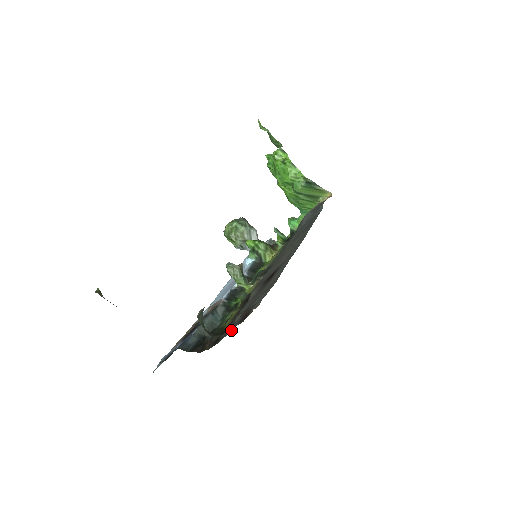
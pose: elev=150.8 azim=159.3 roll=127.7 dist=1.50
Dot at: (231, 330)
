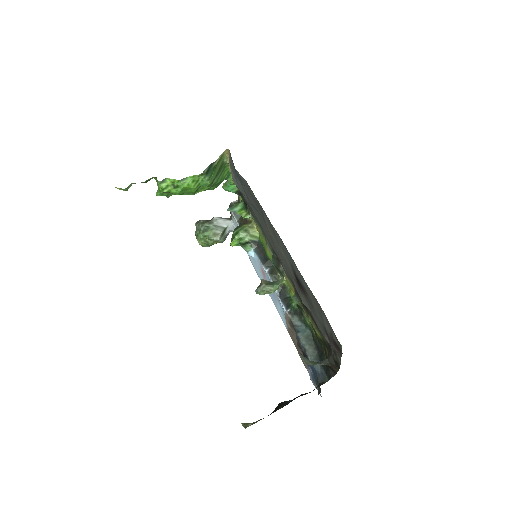
Dot at: (338, 356)
